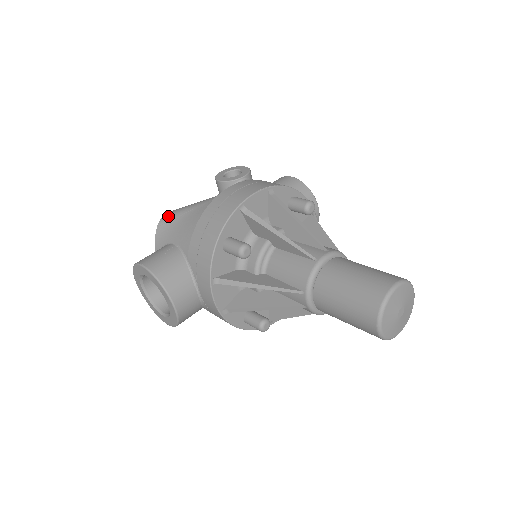
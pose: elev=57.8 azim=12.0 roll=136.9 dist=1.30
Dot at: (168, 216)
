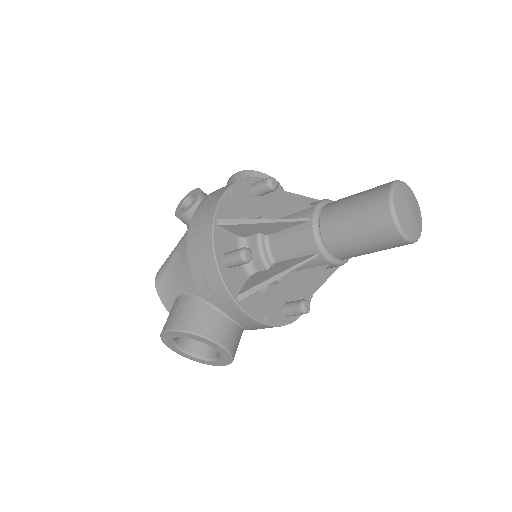
Dot at: (159, 275)
